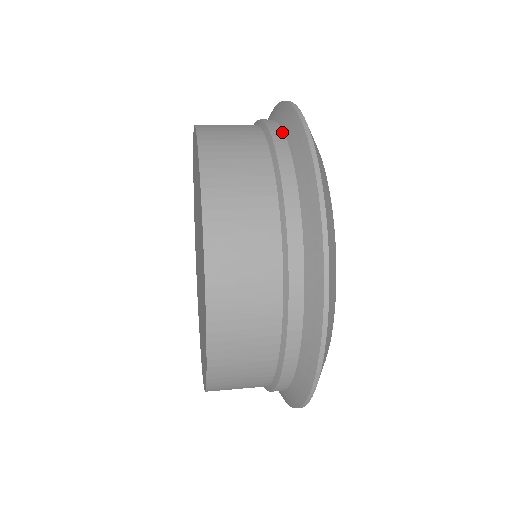
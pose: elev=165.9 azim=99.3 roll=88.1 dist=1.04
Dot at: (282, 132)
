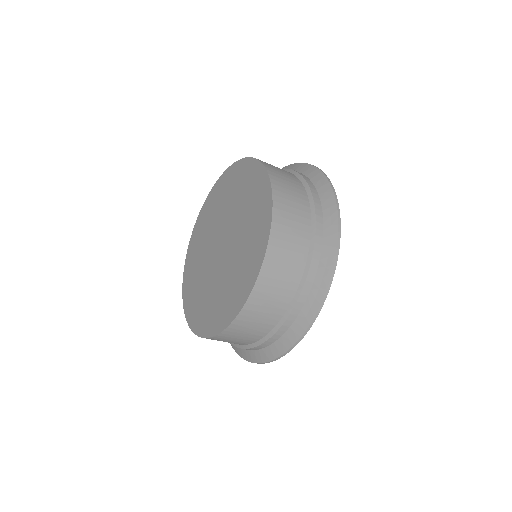
Dot at: (304, 175)
